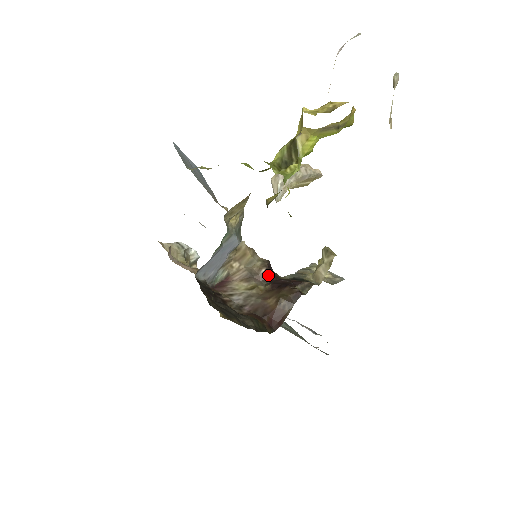
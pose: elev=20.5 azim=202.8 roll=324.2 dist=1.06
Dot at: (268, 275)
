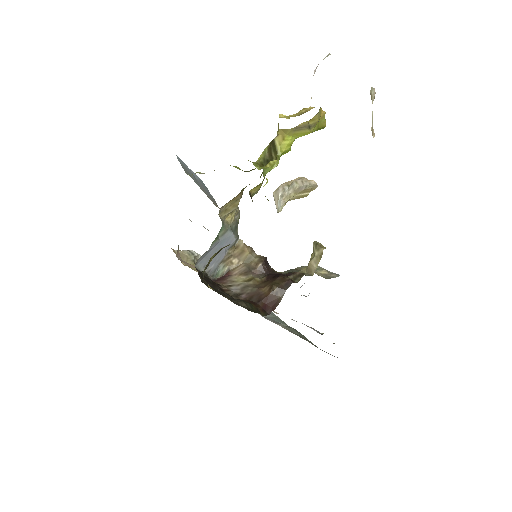
Dot at: (265, 269)
